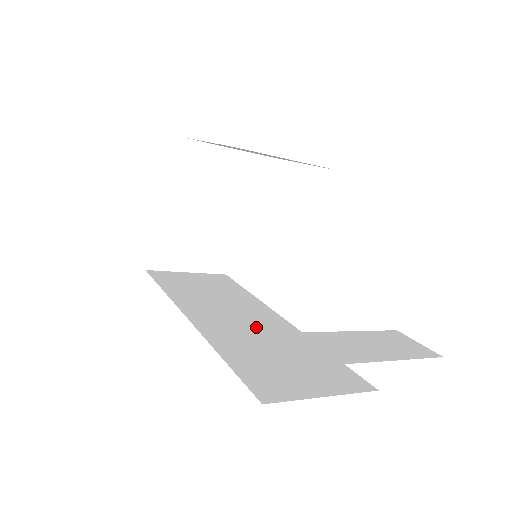
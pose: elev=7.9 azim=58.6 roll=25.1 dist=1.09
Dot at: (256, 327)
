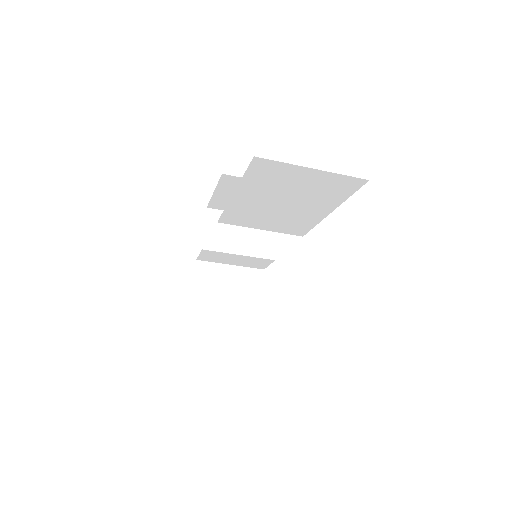
Dot at: occluded
